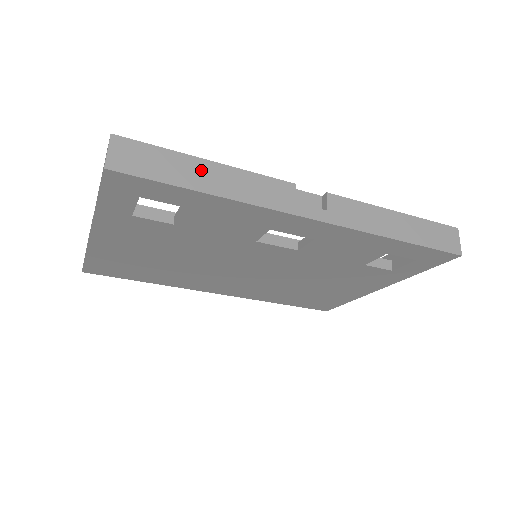
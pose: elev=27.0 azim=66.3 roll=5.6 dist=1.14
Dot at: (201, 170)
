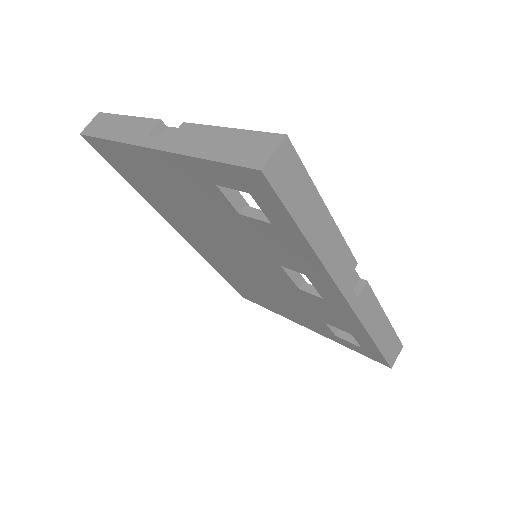
Dot at: (318, 215)
